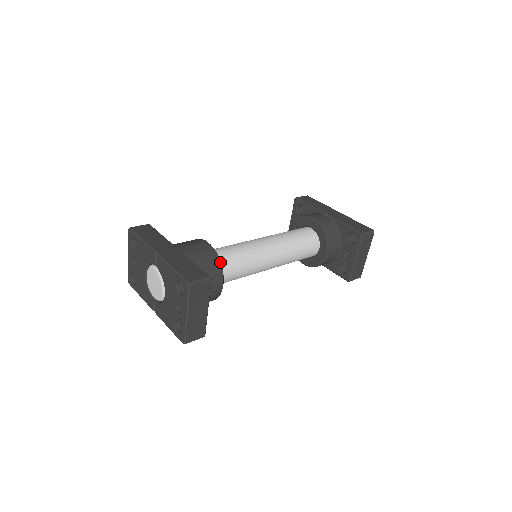
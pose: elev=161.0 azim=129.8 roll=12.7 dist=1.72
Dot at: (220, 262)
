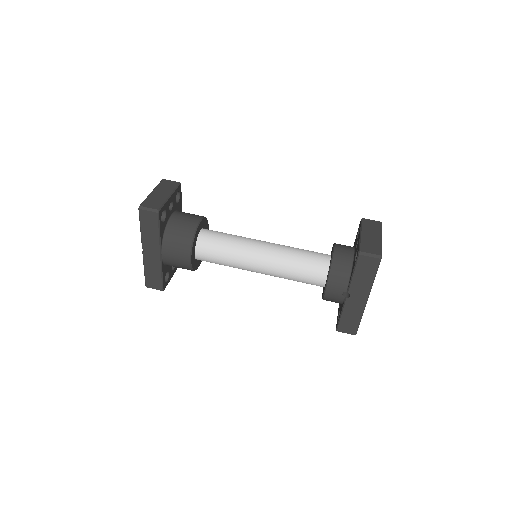
Dot at: occluded
